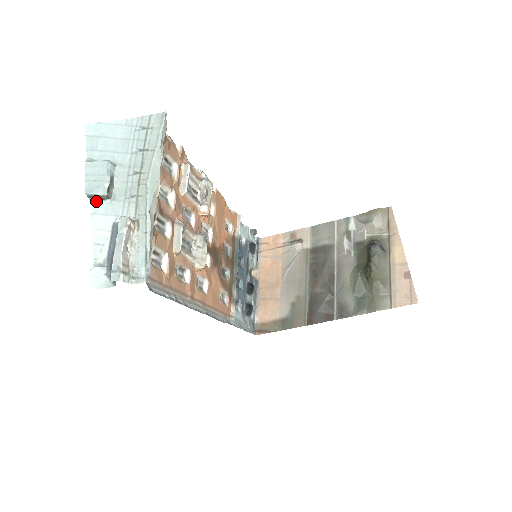
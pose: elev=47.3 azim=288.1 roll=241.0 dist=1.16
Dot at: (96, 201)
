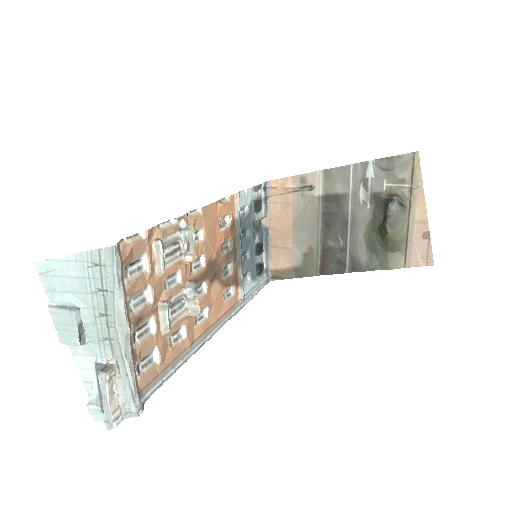
Dot at: (72, 343)
